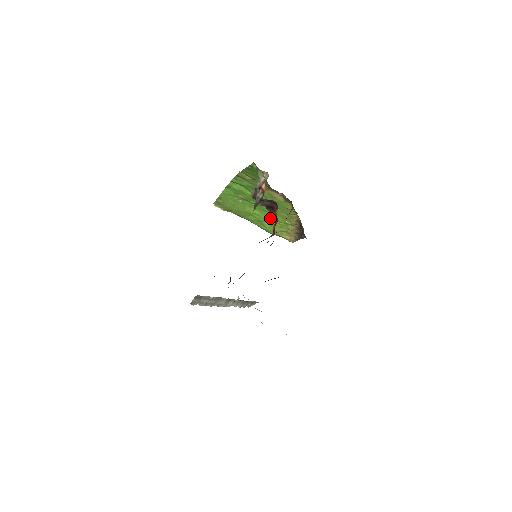
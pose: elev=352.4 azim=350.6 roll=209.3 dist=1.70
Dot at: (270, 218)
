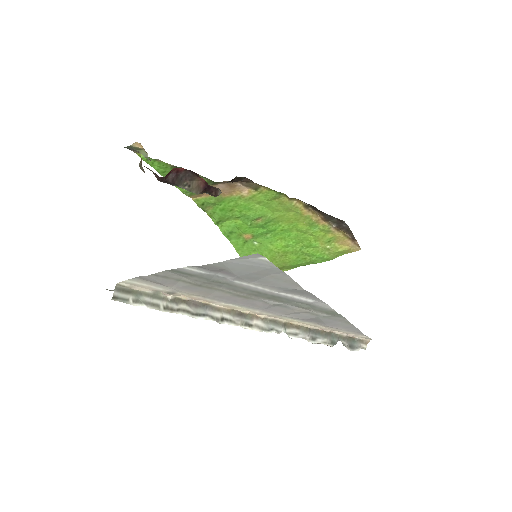
Dot at: (297, 237)
